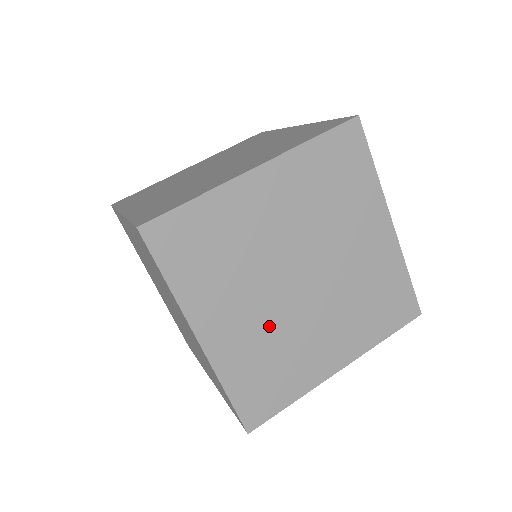
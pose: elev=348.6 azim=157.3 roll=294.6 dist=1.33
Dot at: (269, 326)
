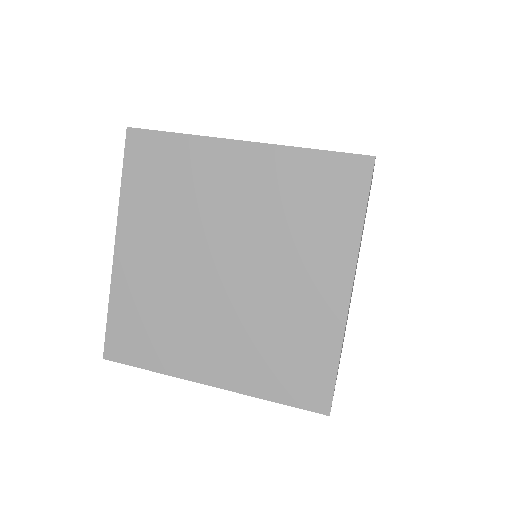
Dot at: occluded
